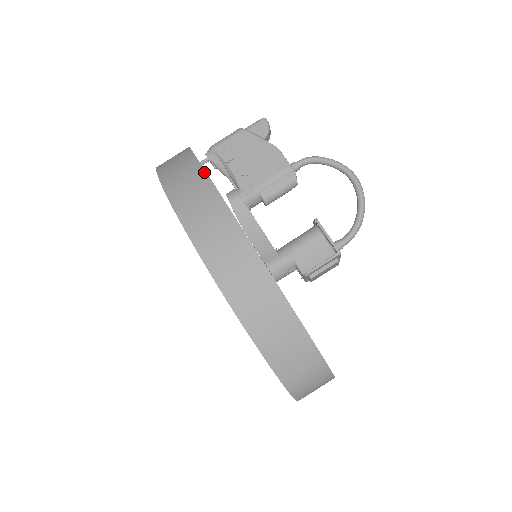
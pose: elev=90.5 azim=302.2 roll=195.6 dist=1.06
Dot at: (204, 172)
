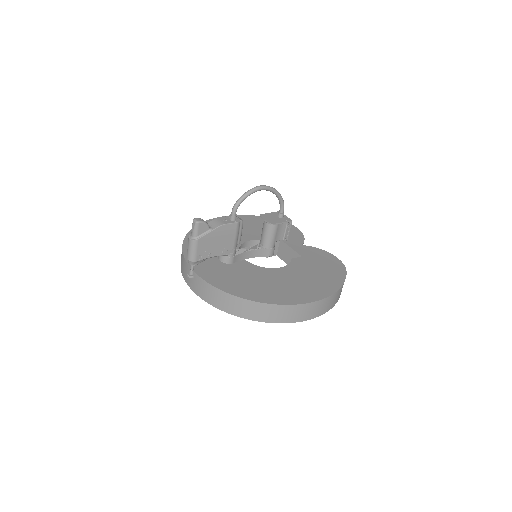
Dot at: (282, 306)
